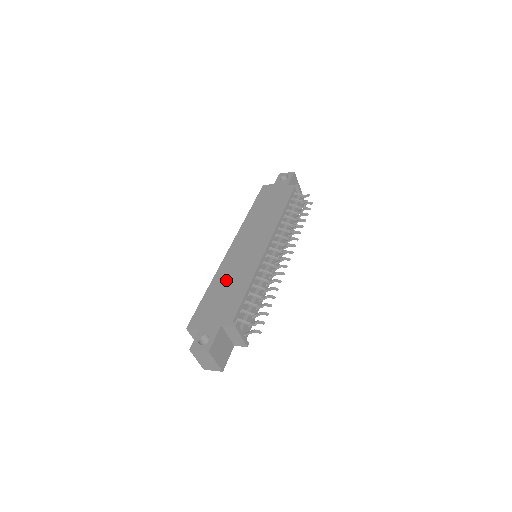
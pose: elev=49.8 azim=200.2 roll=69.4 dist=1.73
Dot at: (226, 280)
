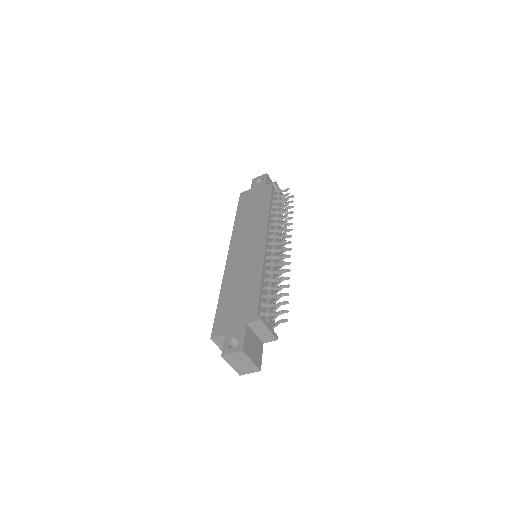
Dot at: (235, 283)
